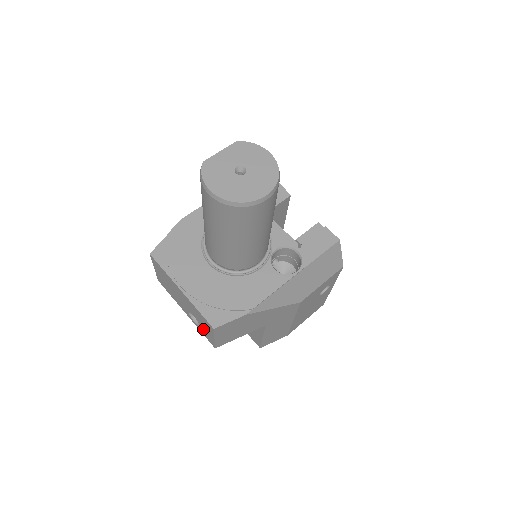
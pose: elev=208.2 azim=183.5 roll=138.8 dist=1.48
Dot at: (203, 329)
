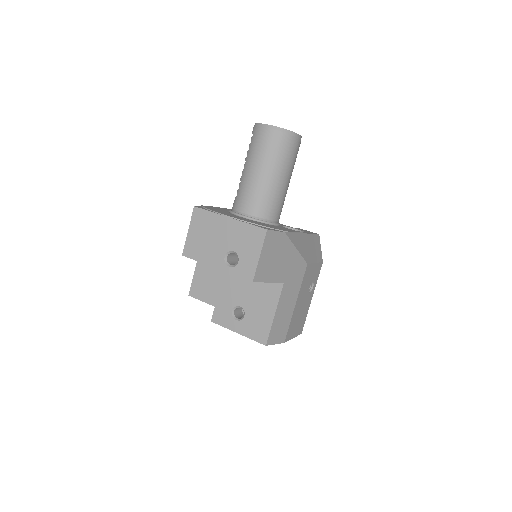
Dot at: (243, 260)
